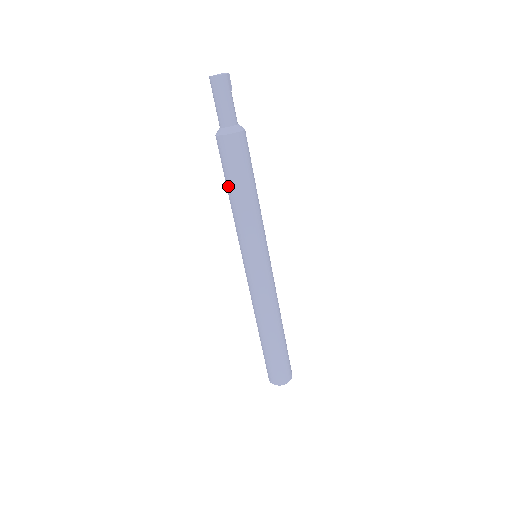
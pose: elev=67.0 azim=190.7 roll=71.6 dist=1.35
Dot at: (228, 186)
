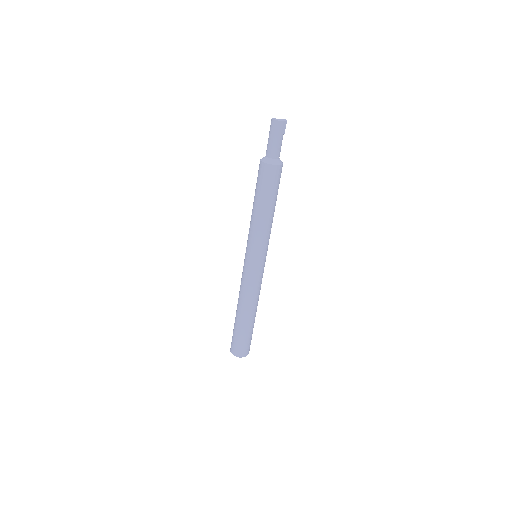
Dot at: (254, 198)
